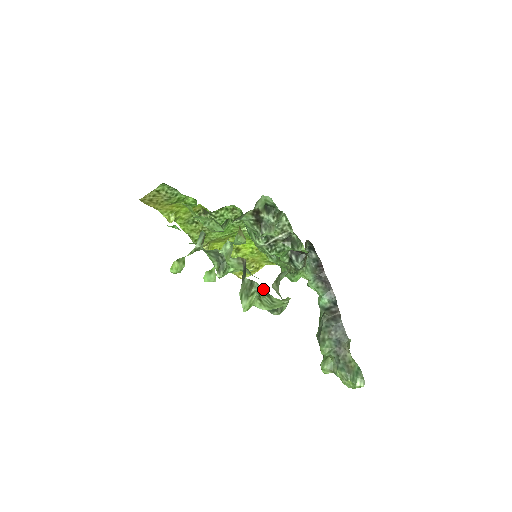
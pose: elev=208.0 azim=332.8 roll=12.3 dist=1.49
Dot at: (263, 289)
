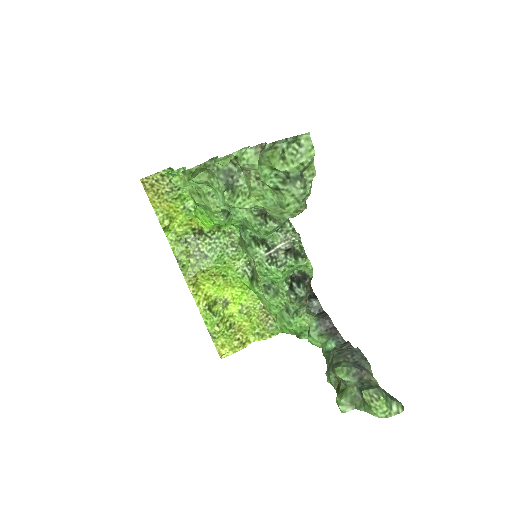
Dot at: (289, 138)
